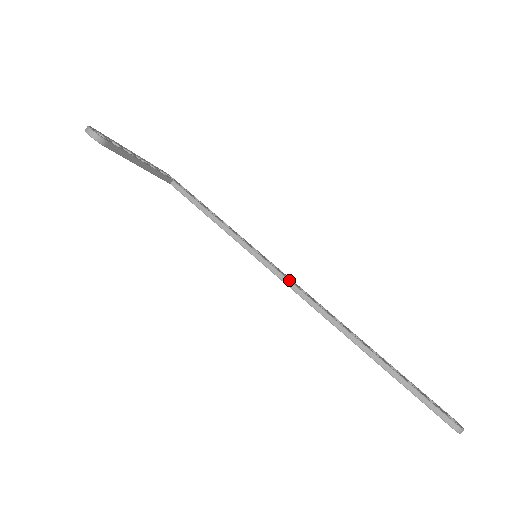
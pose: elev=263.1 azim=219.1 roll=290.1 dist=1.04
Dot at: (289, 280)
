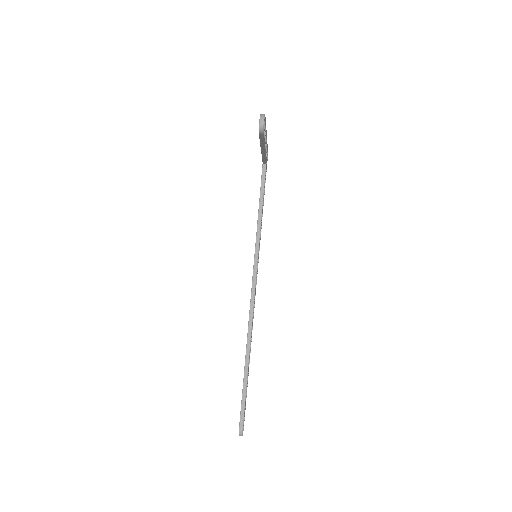
Dot at: occluded
